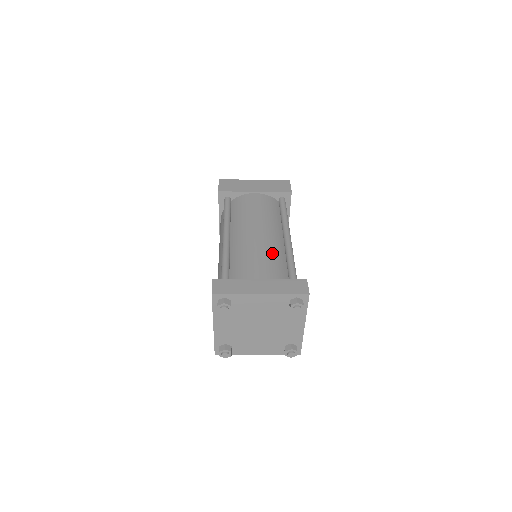
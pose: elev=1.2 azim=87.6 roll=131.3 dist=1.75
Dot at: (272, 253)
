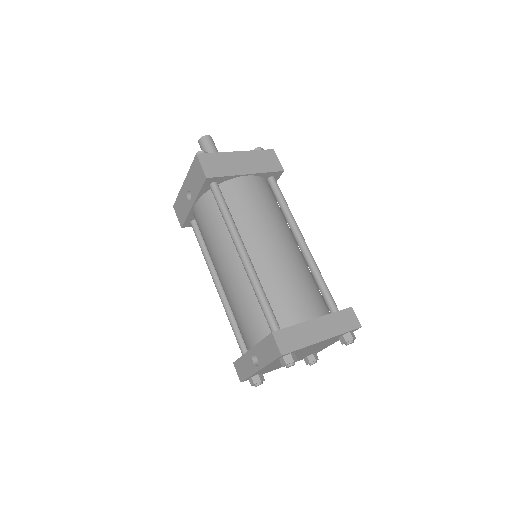
Dot at: (304, 274)
